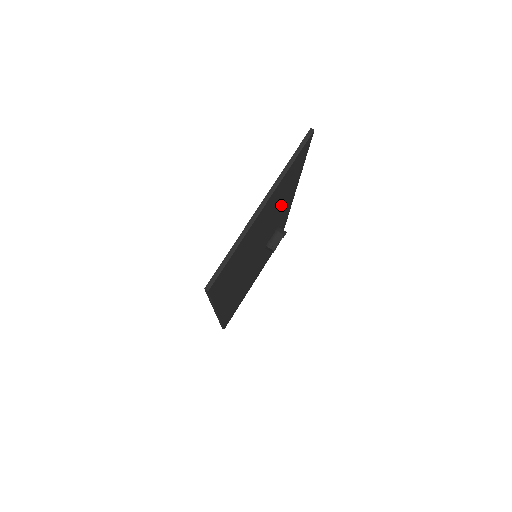
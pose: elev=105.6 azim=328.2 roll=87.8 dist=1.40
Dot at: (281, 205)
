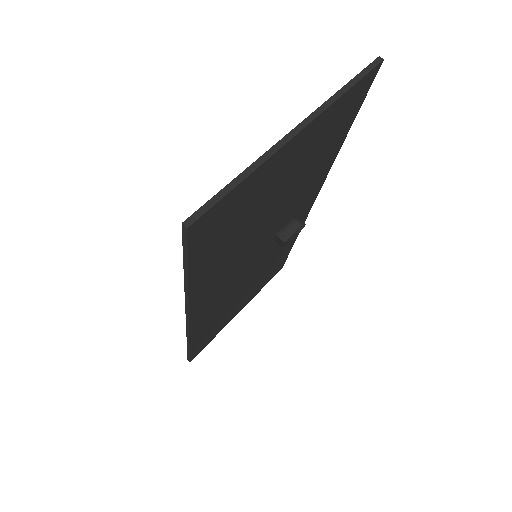
Dot at: (307, 182)
